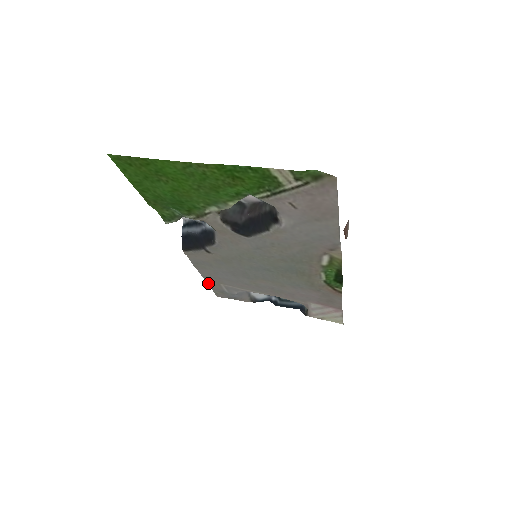
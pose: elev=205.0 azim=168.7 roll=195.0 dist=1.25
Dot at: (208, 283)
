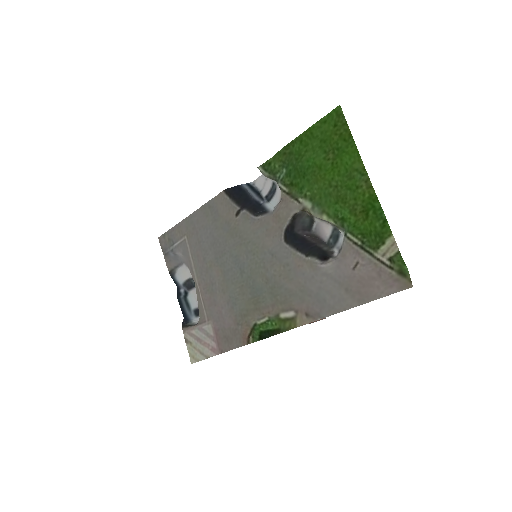
Dot at: (179, 224)
